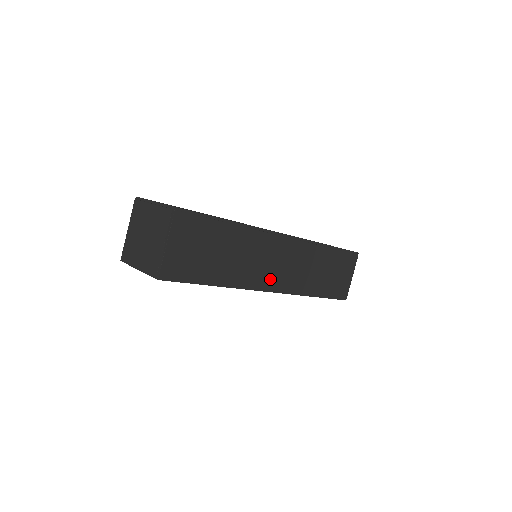
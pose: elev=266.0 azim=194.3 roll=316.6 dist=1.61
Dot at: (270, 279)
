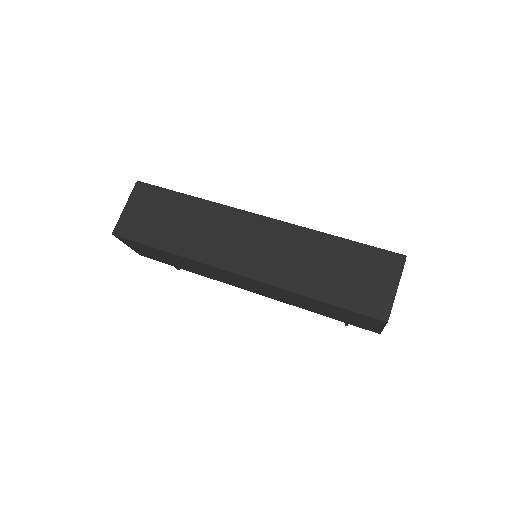
Dot at: (236, 259)
